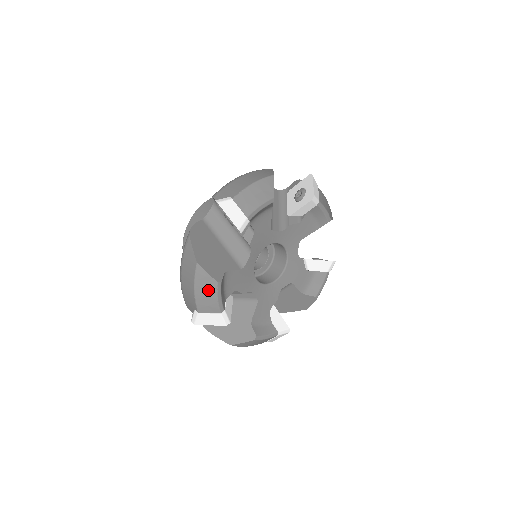
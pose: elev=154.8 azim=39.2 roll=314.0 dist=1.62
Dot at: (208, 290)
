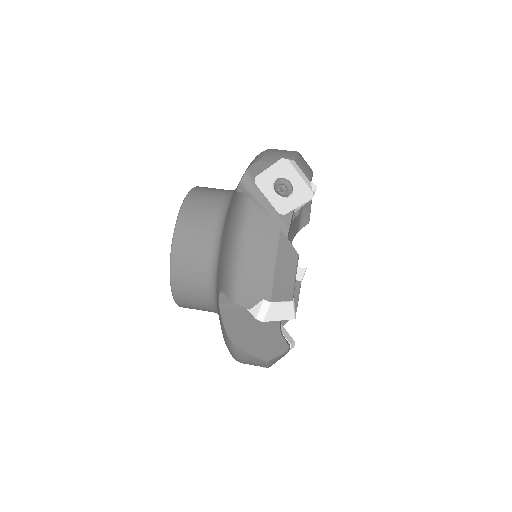
Dot at: (280, 358)
